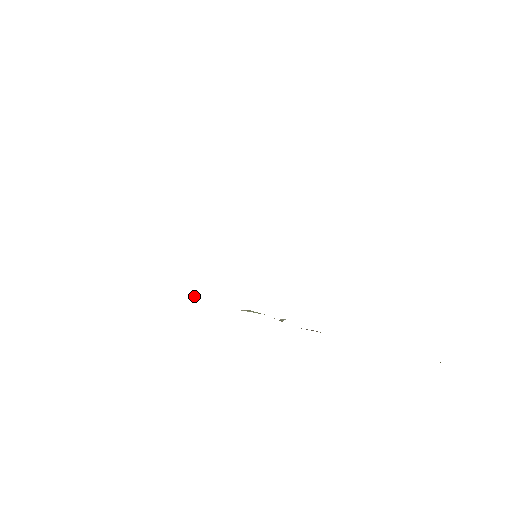
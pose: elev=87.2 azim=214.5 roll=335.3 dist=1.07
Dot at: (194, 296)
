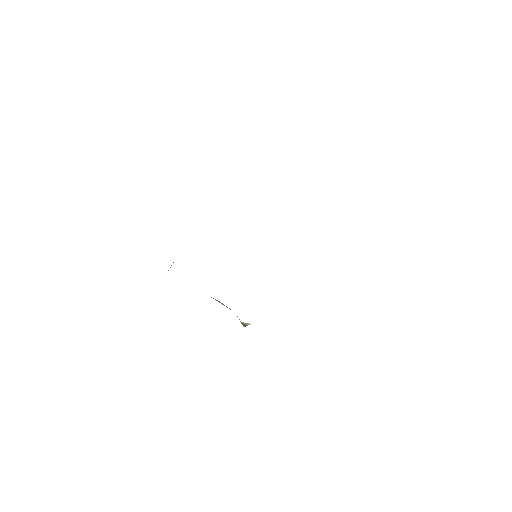
Dot at: occluded
